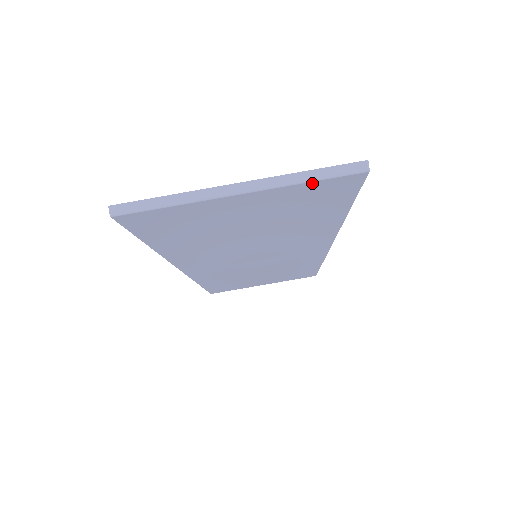
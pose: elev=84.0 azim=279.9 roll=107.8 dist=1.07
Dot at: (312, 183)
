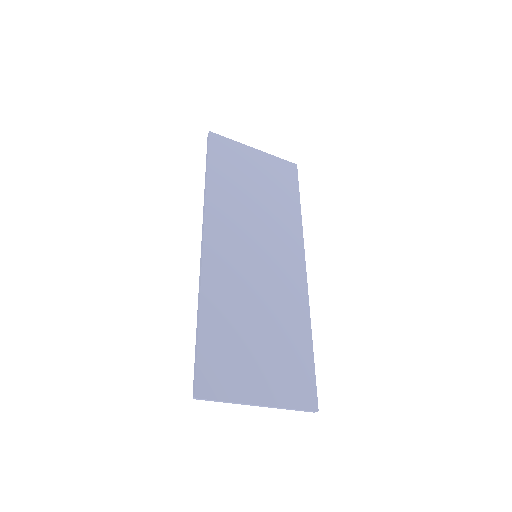
Dot at: (291, 407)
